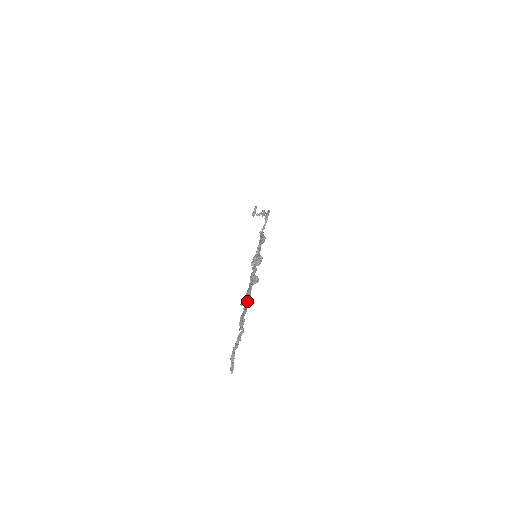
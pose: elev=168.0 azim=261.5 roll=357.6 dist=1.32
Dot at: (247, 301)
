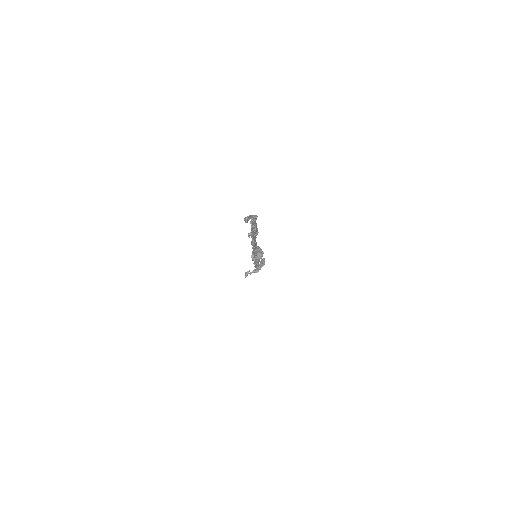
Dot at: occluded
